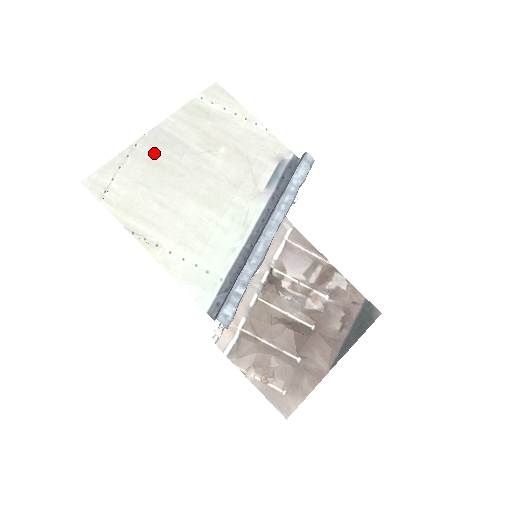
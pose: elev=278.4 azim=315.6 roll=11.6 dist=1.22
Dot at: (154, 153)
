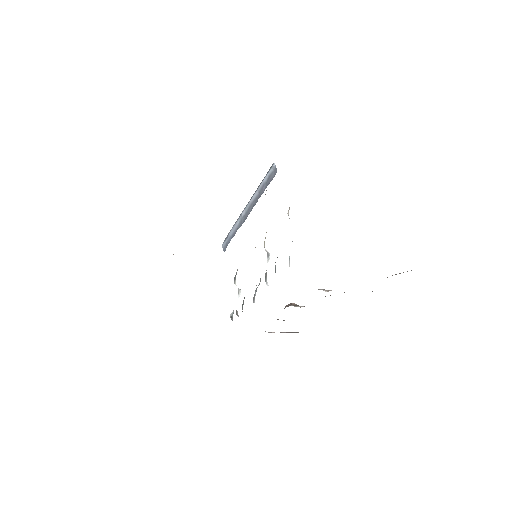
Dot at: occluded
